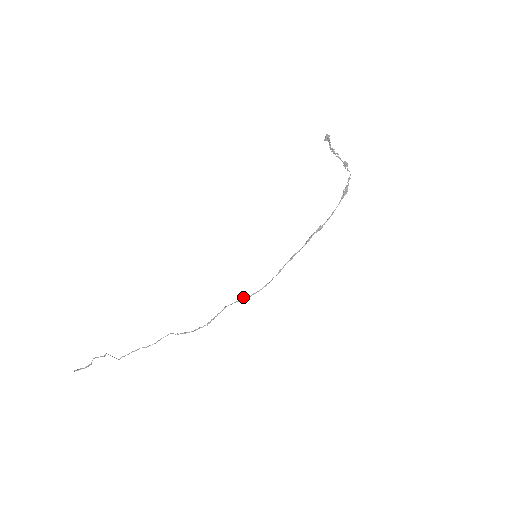
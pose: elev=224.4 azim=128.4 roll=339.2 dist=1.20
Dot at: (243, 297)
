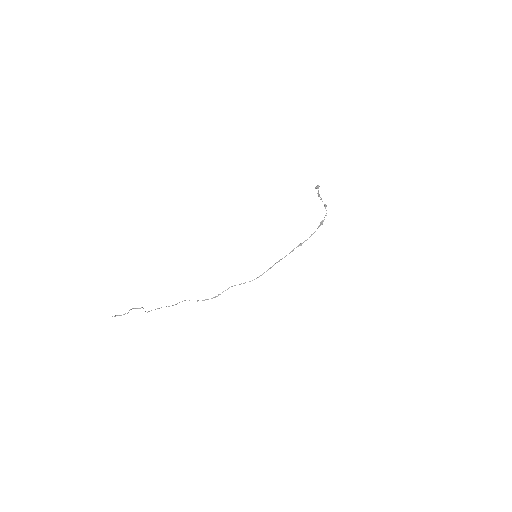
Dot at: occluded
